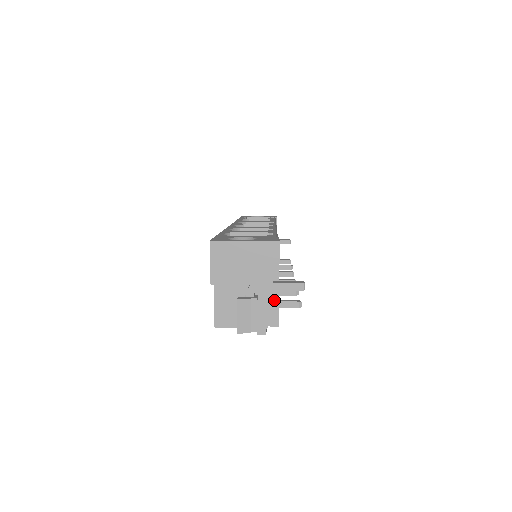
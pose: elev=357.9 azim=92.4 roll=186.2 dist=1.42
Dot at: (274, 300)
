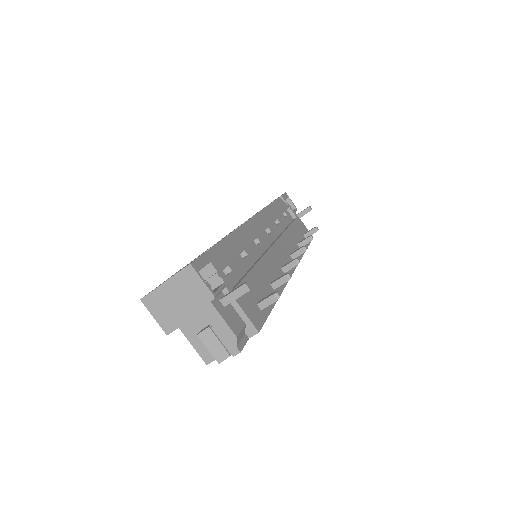
Dot at: (238, 312)
